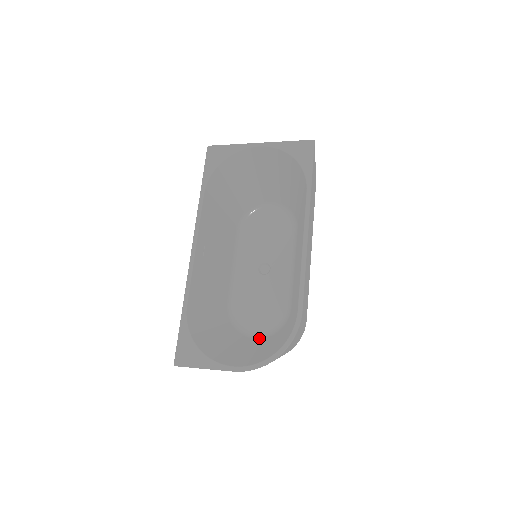
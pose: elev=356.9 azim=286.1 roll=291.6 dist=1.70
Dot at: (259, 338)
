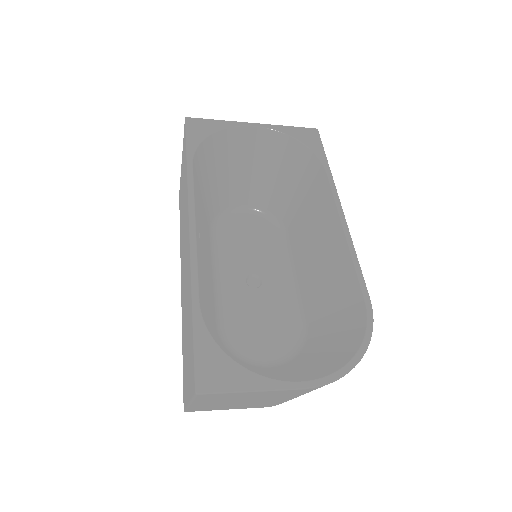
Dot at: (272, 367)
